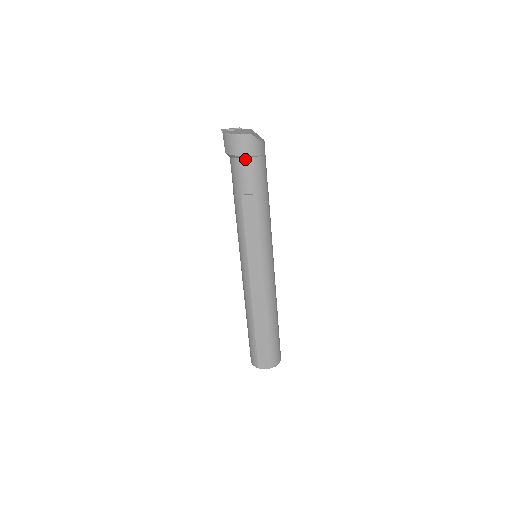
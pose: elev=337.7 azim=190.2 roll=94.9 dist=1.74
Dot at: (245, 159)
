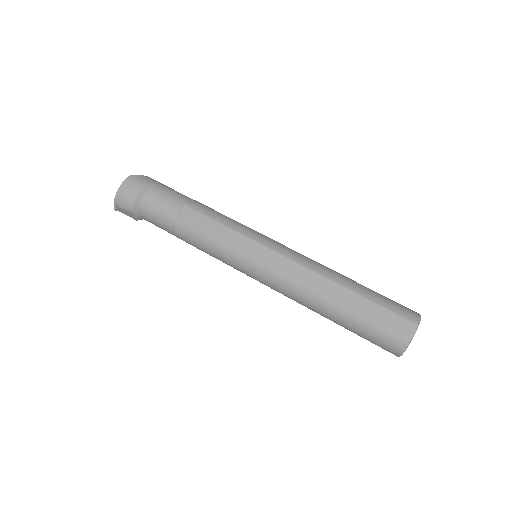
Dot at: (147, 192)
